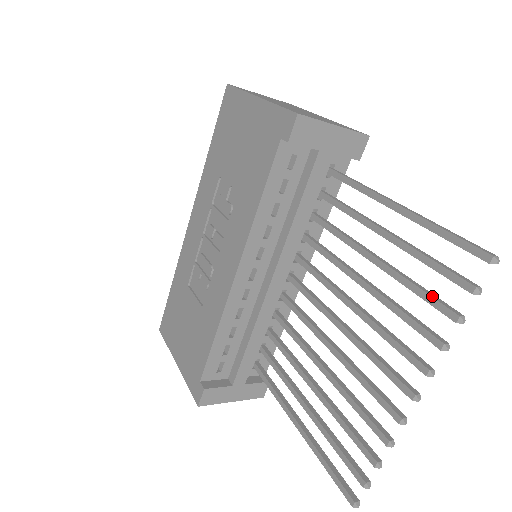
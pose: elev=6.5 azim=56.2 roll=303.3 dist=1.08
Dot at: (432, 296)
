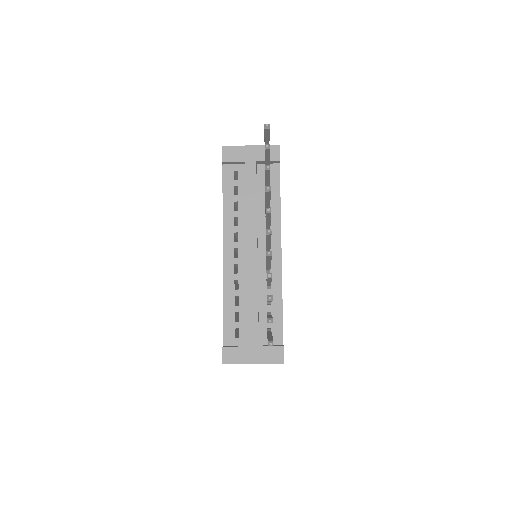
Dot at: occluded
